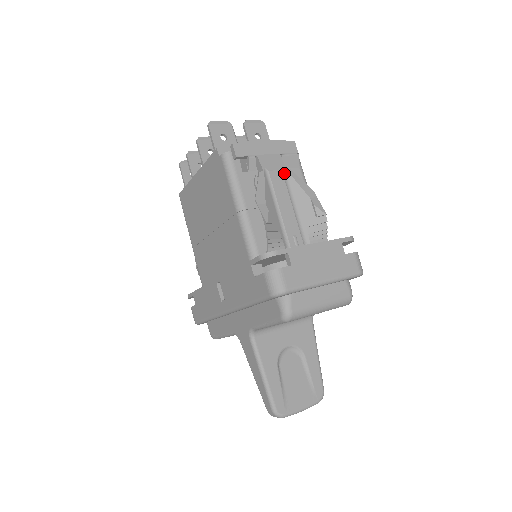
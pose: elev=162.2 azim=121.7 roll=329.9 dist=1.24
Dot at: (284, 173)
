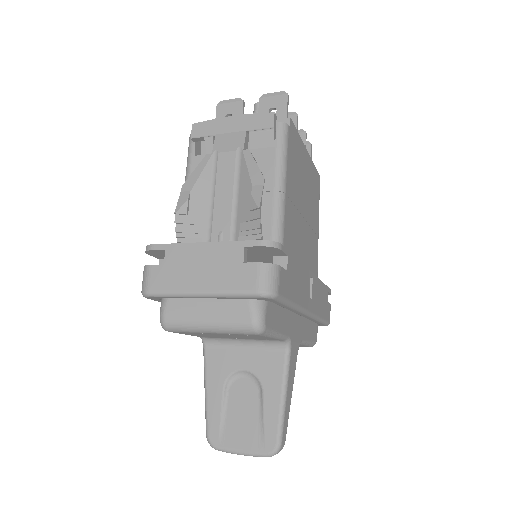
Dot at: (239, 154)
